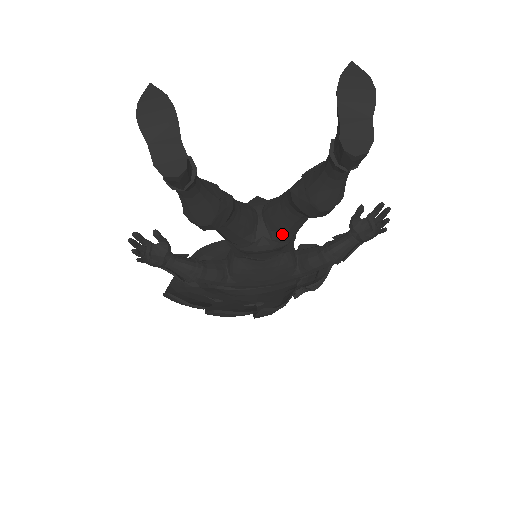
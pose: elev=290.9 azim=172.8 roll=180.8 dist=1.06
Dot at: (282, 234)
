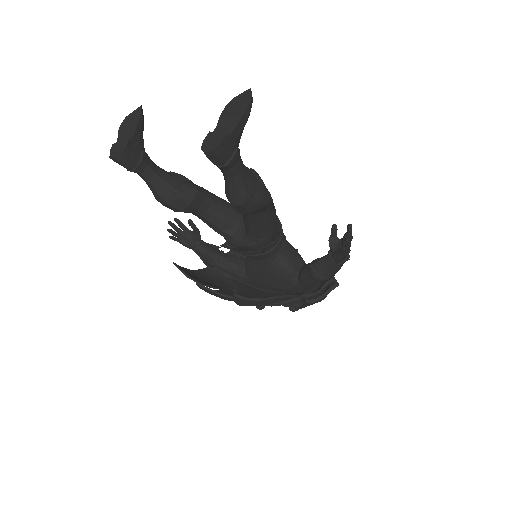
Dot at: (248, 232)
